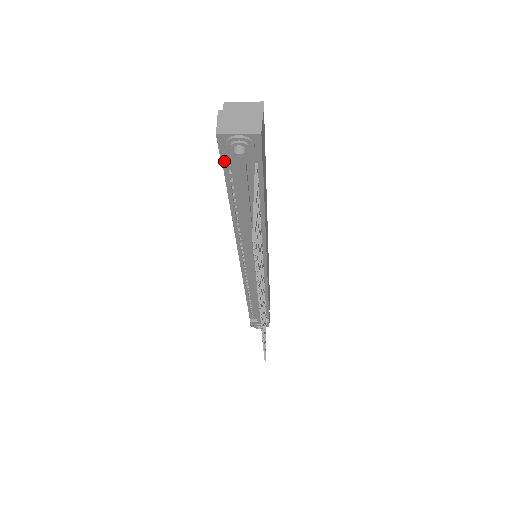
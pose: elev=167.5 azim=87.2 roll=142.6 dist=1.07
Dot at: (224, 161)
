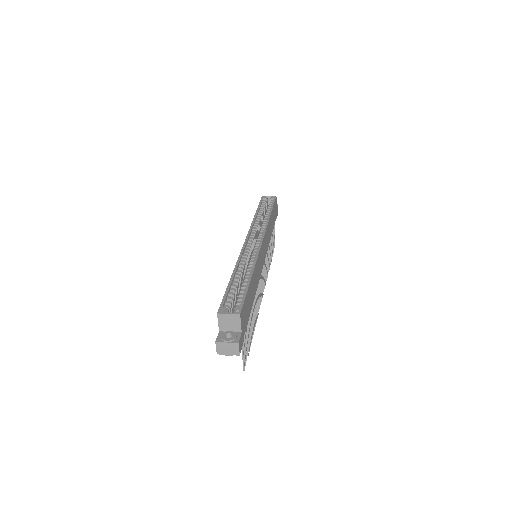
Dot at: occluded
